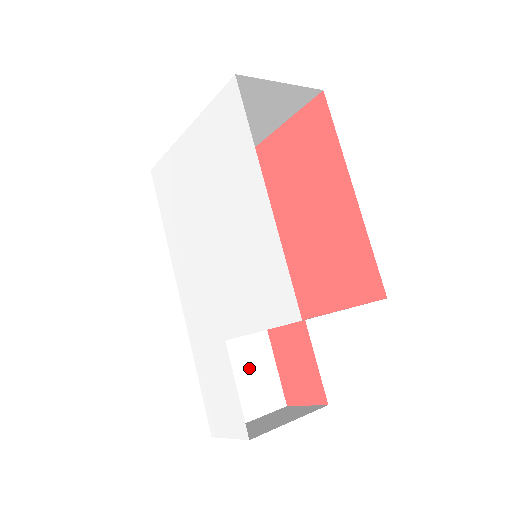
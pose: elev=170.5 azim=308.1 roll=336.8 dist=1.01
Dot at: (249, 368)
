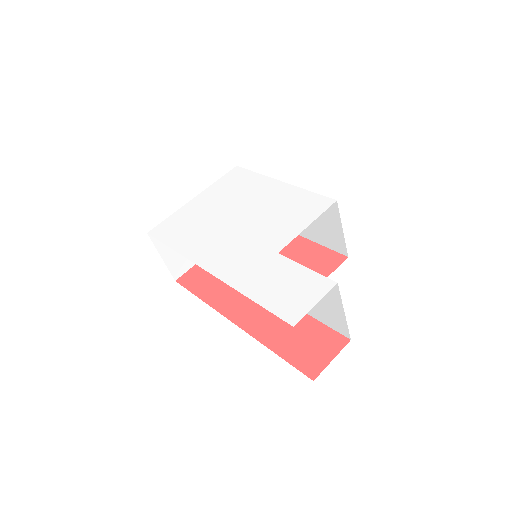
Dot at: occluded
